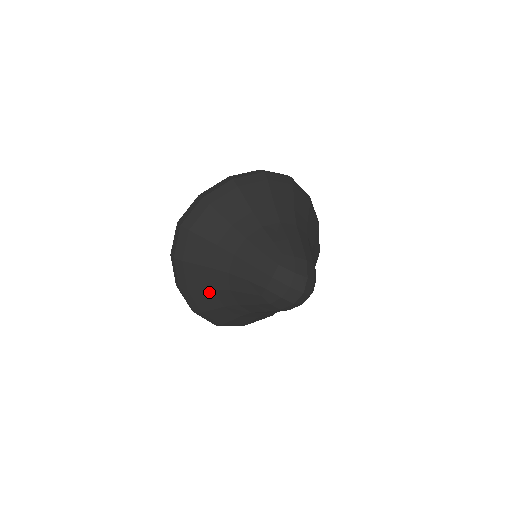
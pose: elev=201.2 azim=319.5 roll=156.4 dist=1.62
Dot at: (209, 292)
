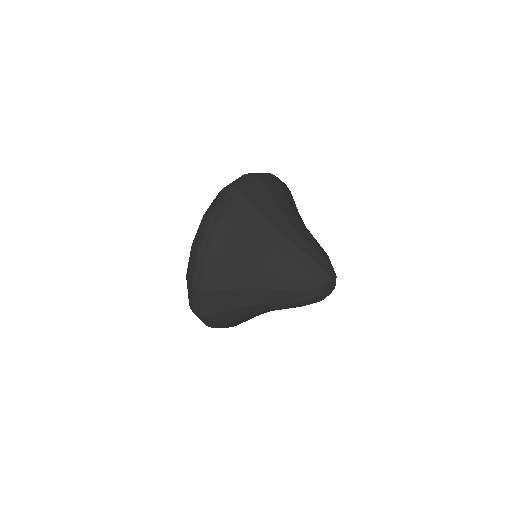
Dot at: (239, 267)
